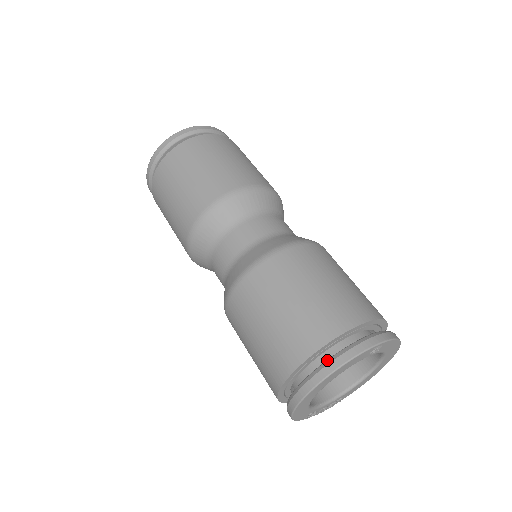
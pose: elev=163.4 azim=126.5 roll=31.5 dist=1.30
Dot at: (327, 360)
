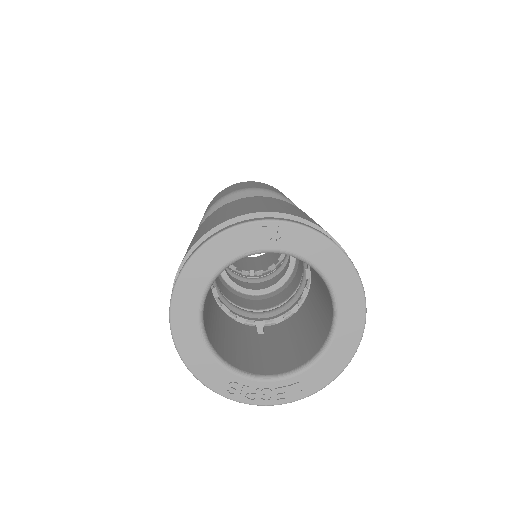
Dot at: occluded
